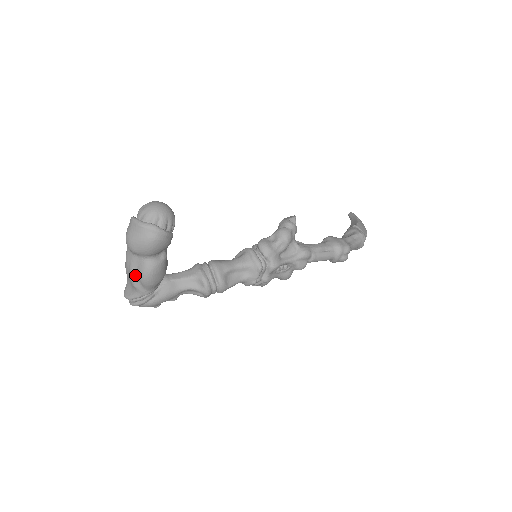
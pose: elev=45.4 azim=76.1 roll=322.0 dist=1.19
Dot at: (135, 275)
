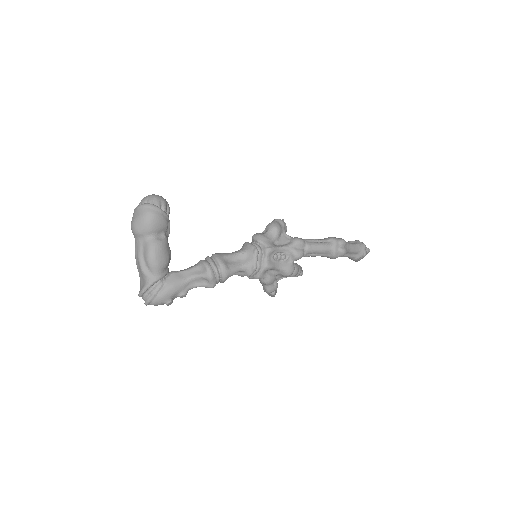
Dot at: (142, 260)
